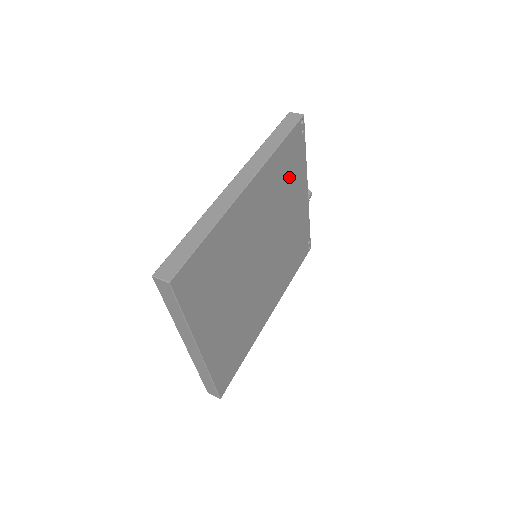
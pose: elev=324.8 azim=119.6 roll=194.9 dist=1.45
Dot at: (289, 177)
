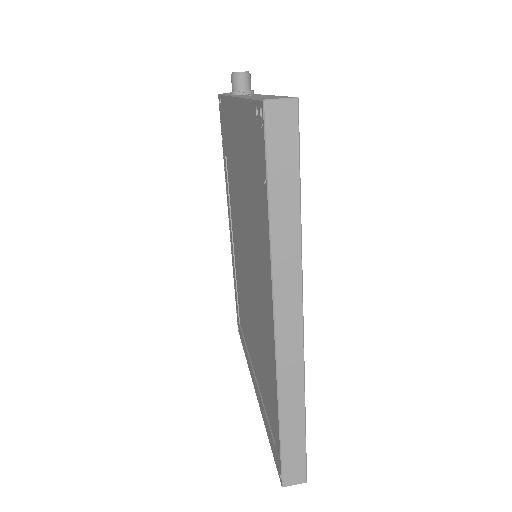
Dot at: occluded
